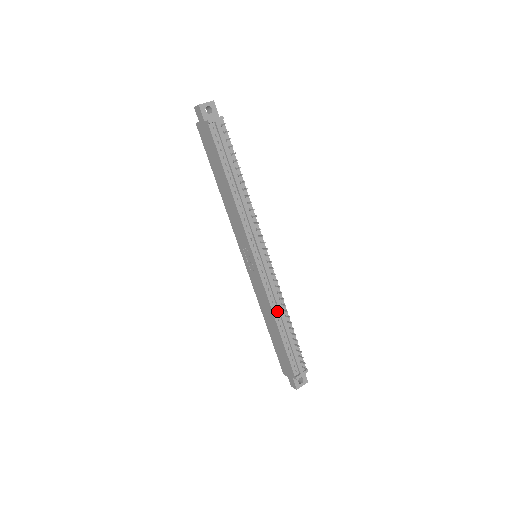
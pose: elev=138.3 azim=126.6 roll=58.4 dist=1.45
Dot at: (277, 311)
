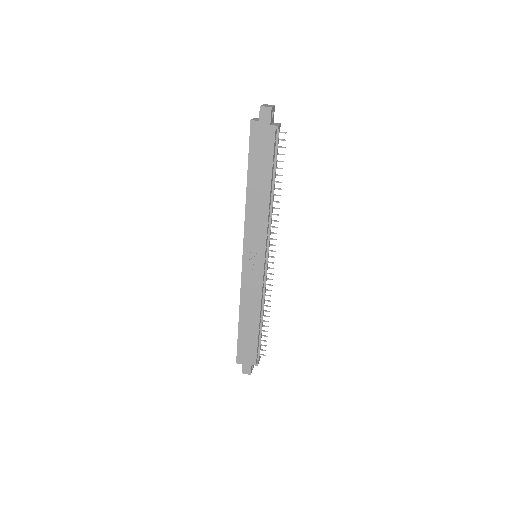
Dot at: (261, 306)
